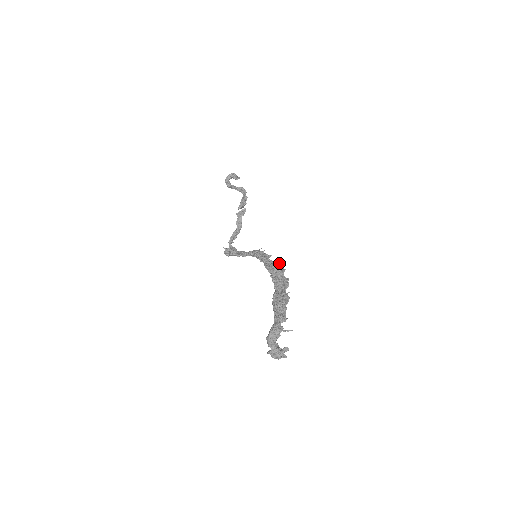
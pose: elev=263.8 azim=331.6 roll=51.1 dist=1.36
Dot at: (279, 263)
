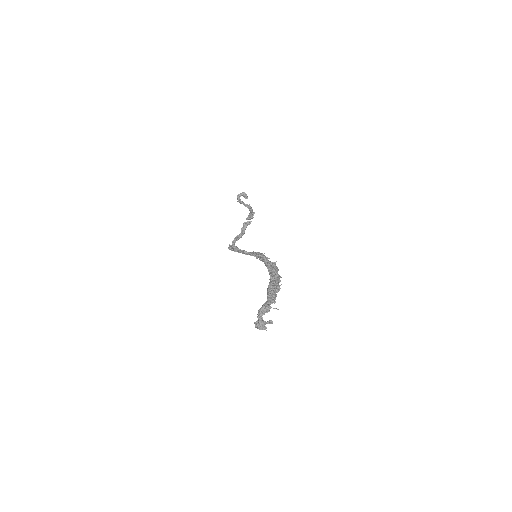
Dot at: occluded
